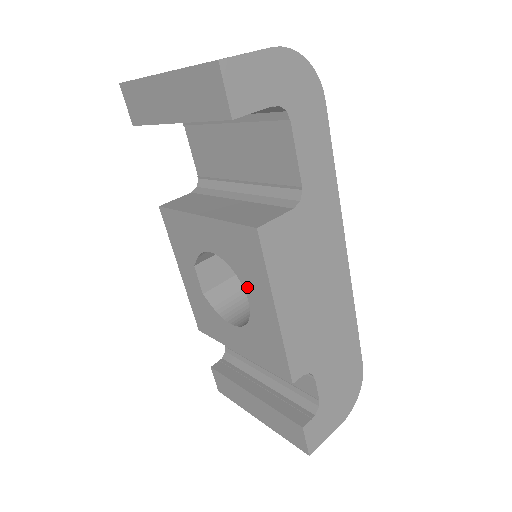
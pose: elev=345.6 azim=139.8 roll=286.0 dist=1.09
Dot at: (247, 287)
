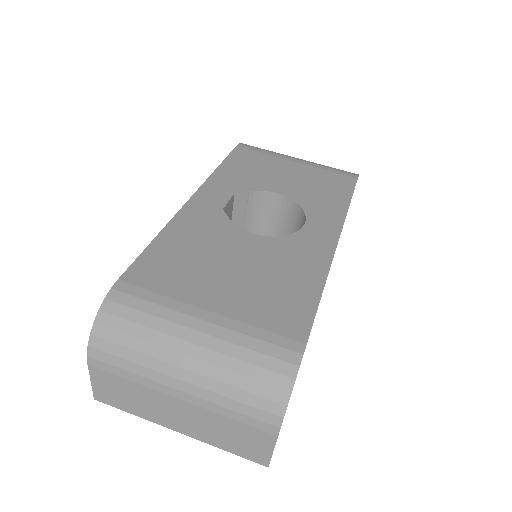
Dot at: occluded
